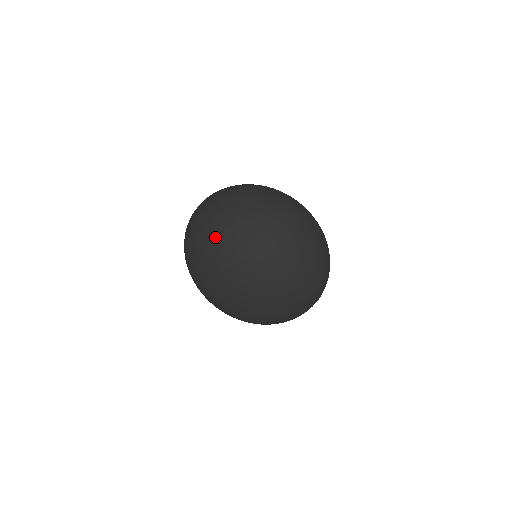
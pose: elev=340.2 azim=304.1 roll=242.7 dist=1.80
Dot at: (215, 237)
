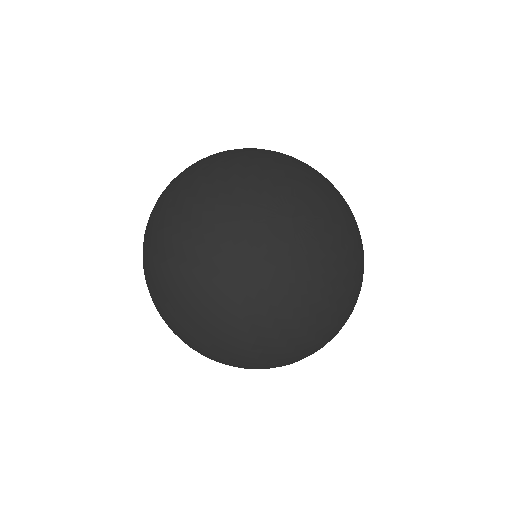
Dot at: (270, 151)
